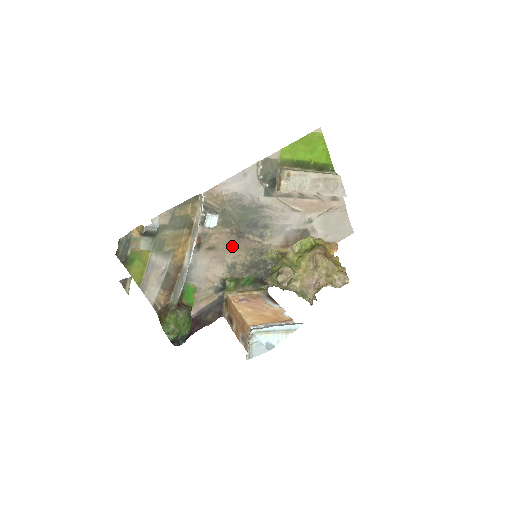
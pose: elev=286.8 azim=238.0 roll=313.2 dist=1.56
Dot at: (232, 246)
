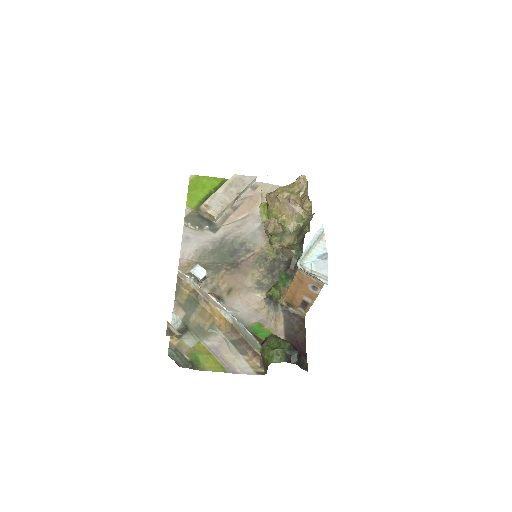
Dot at: (240, 275)
